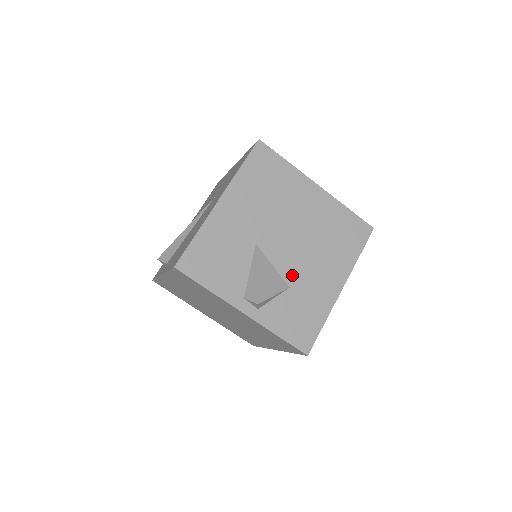
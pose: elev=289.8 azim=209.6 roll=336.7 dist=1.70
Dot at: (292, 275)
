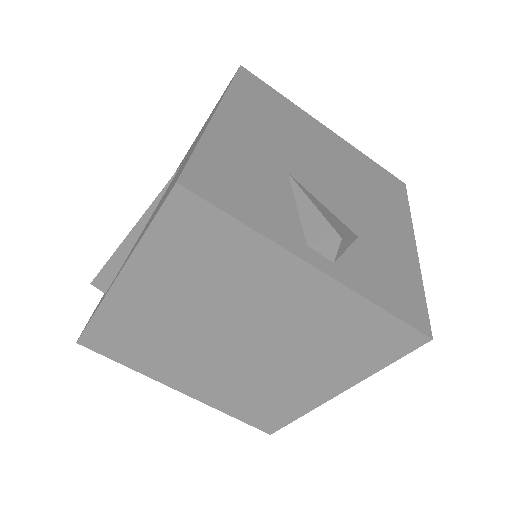
Dot at: (352, 221)
